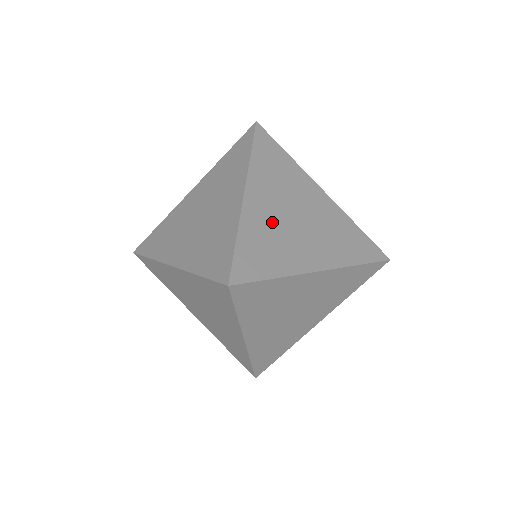
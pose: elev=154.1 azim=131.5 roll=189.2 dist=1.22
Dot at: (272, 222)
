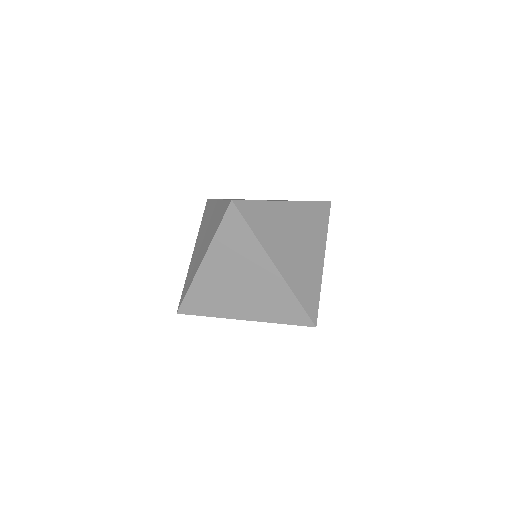
Dot at: occluded
